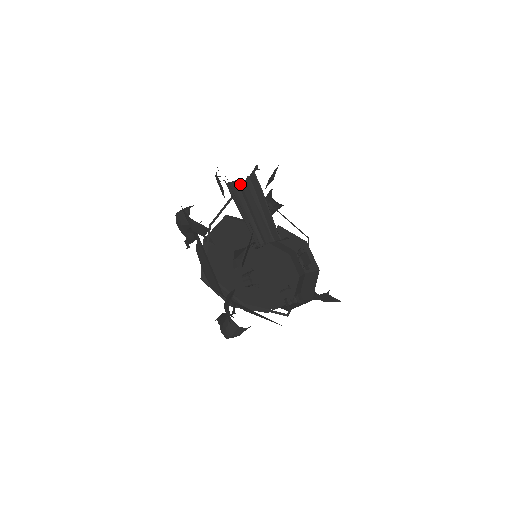
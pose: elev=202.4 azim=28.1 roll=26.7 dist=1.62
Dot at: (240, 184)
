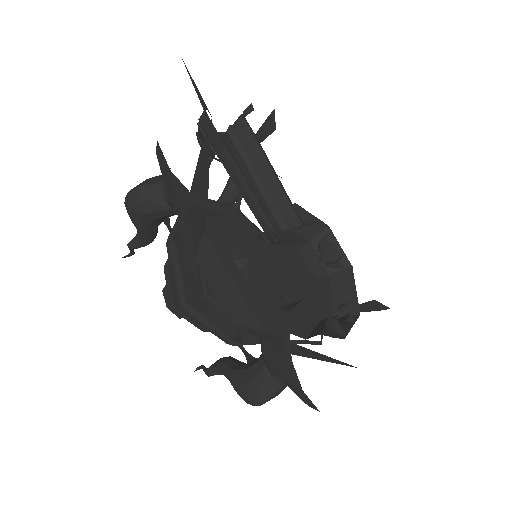
Dot at: (223, 138)
